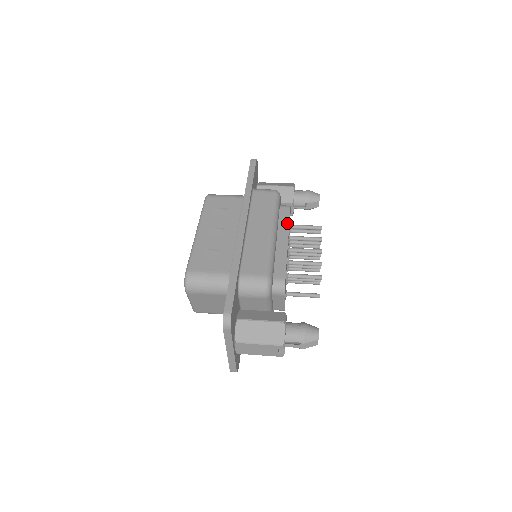
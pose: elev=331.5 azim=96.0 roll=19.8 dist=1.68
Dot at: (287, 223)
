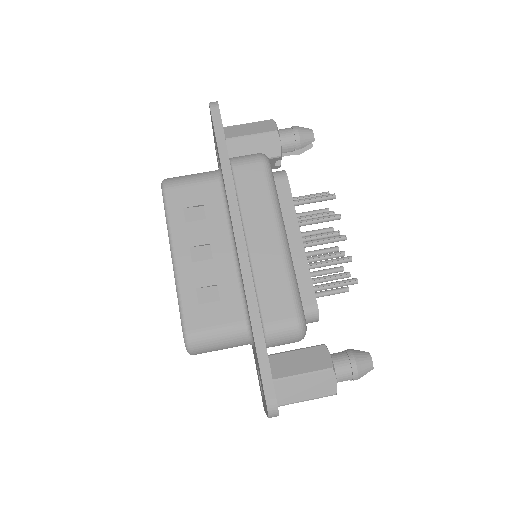
Dot at: (291, 207)
